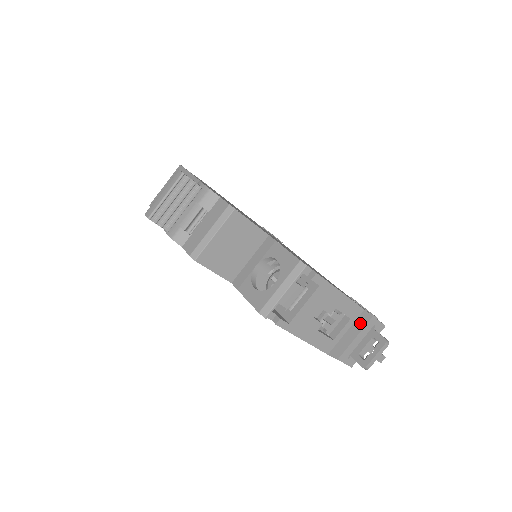
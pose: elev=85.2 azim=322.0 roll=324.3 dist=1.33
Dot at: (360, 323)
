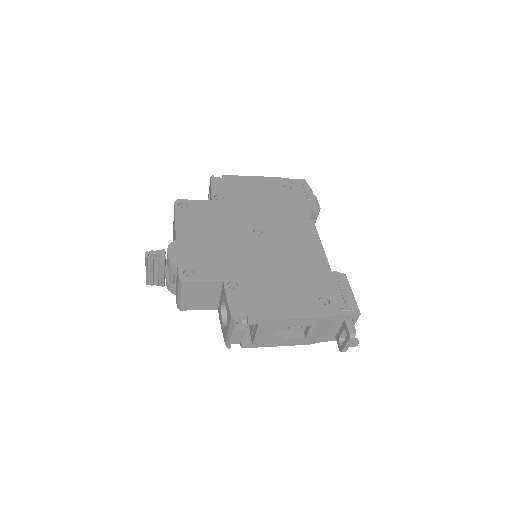
Dot at: (326, 323)
